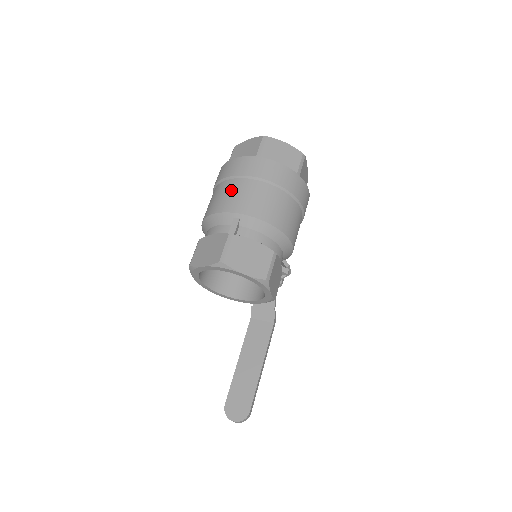
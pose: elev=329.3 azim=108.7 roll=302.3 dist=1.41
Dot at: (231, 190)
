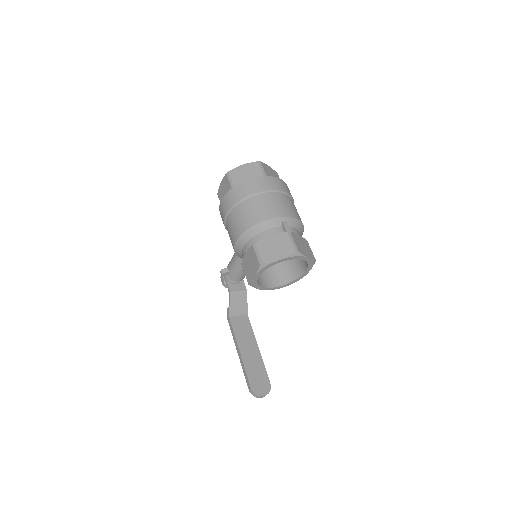
Dot at: (267, 202)
